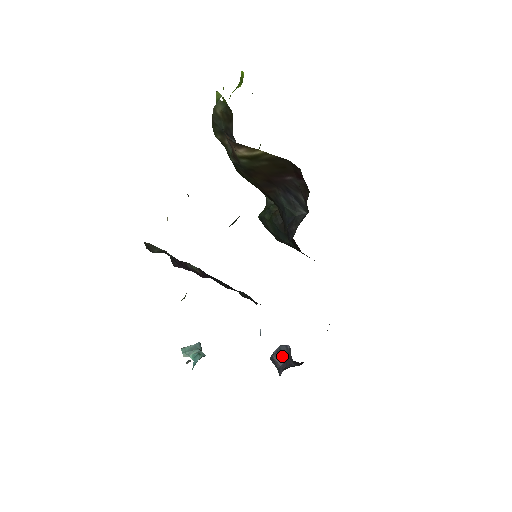
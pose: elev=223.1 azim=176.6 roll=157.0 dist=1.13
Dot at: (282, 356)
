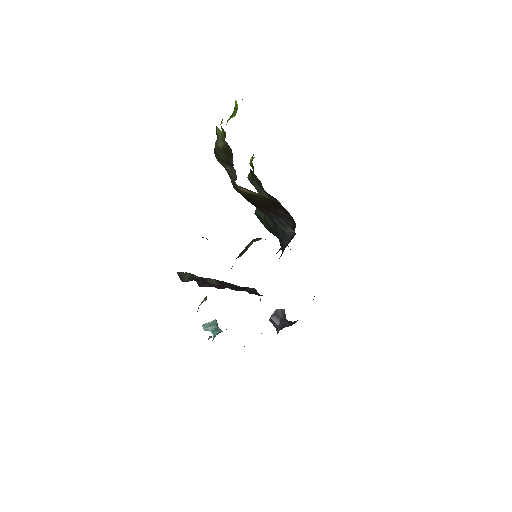
Dot at: (279, 318)
